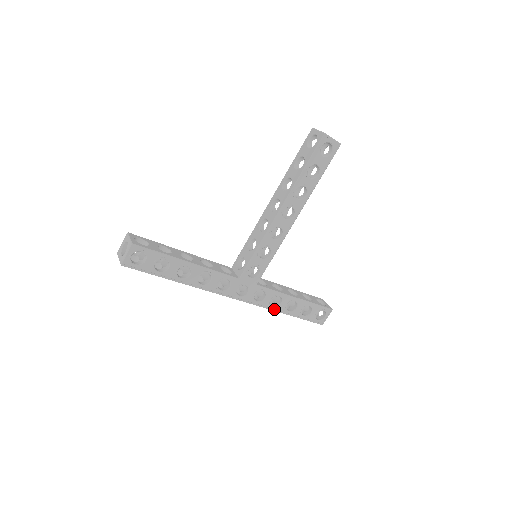
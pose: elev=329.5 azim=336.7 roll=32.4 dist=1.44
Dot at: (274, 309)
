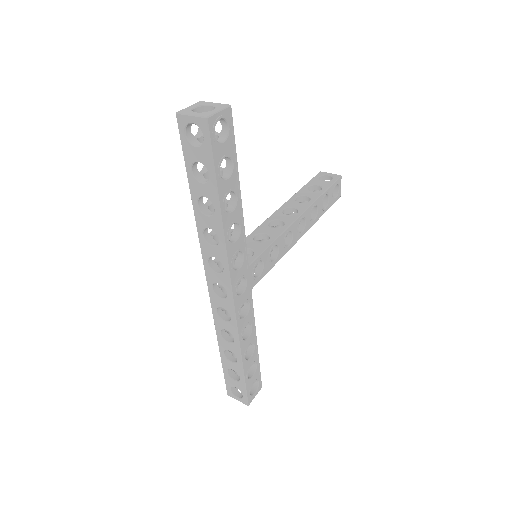
Dot at: (241, 342)
